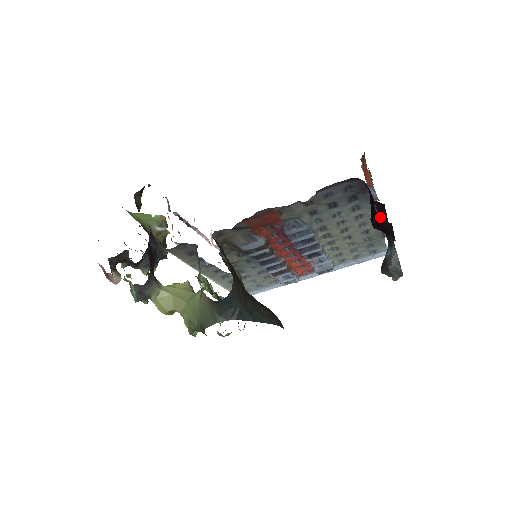
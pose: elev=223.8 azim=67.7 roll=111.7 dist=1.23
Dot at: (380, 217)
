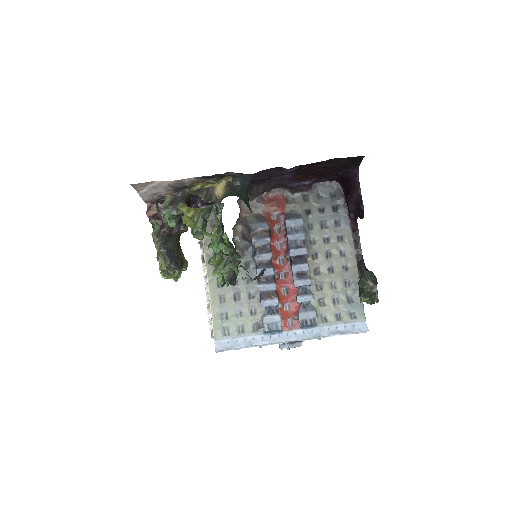
Dot at: (356, 247)
